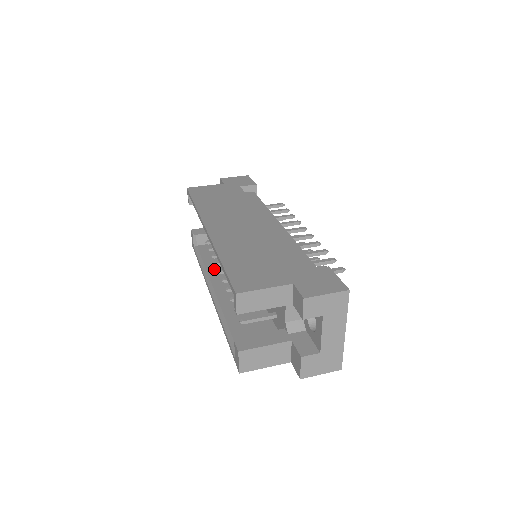
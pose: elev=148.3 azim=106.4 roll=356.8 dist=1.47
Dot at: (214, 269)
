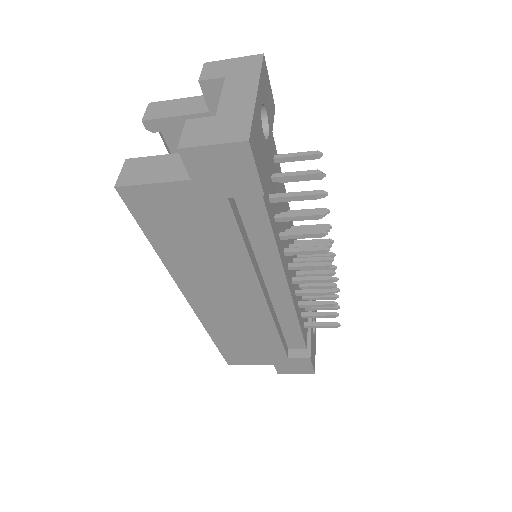
Dot at: occluded
